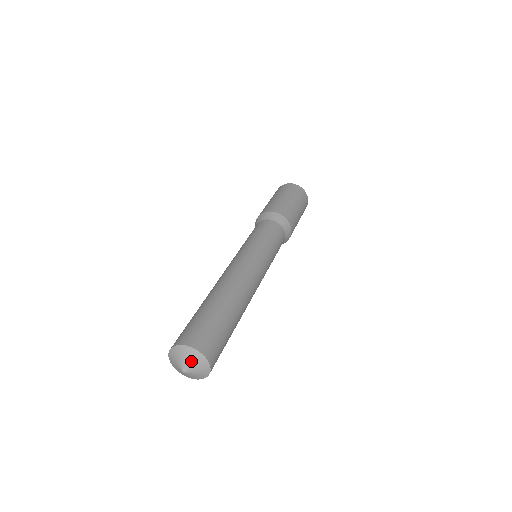
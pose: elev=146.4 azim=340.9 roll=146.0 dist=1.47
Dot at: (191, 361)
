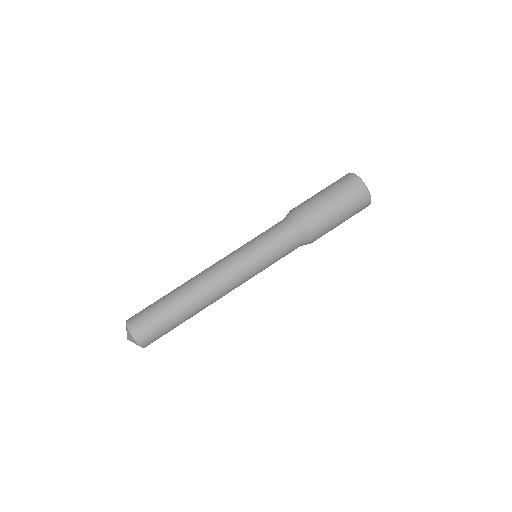
Dot at: (132, 341)
